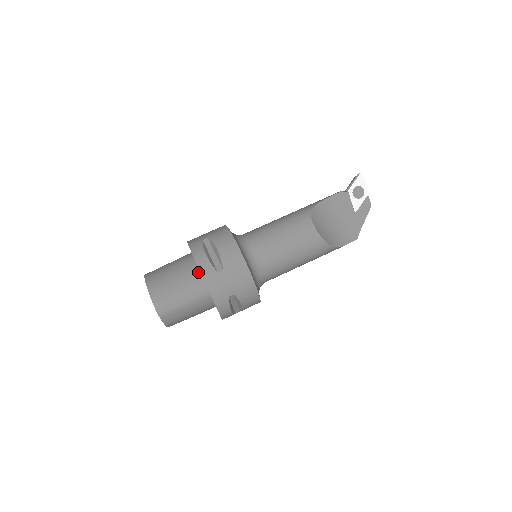
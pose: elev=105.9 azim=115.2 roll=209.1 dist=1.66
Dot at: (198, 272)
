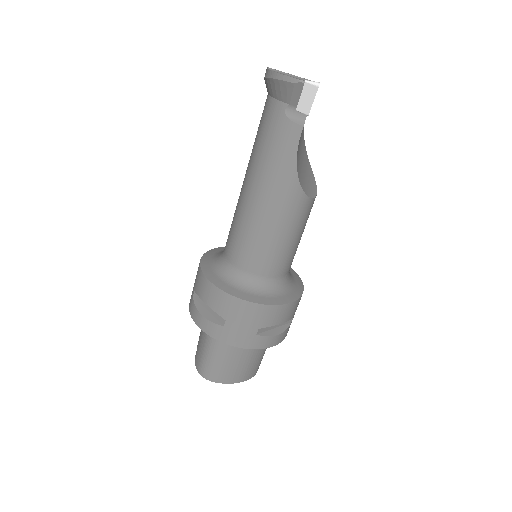
Dot at: occluded
